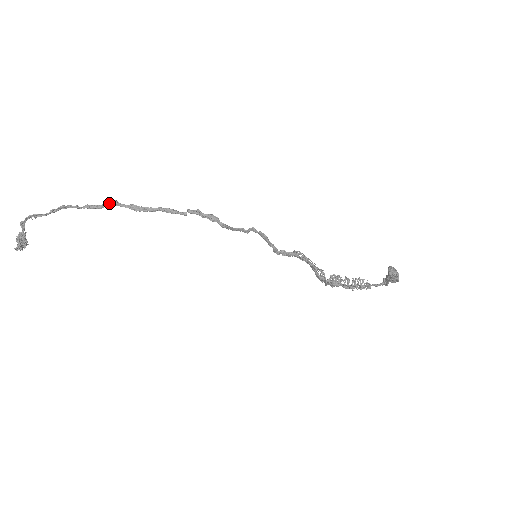
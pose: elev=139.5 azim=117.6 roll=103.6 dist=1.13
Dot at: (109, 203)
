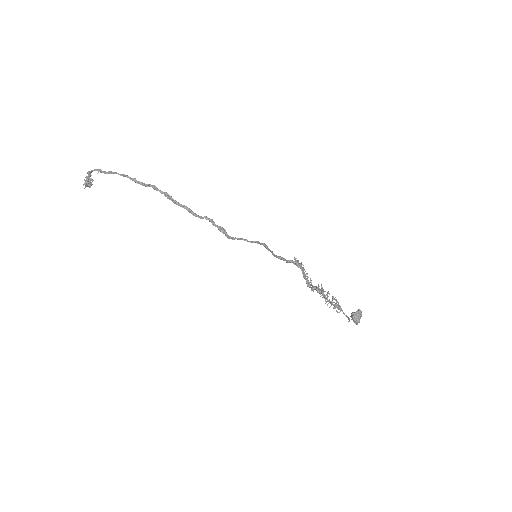
Dot at: (149, 186)
